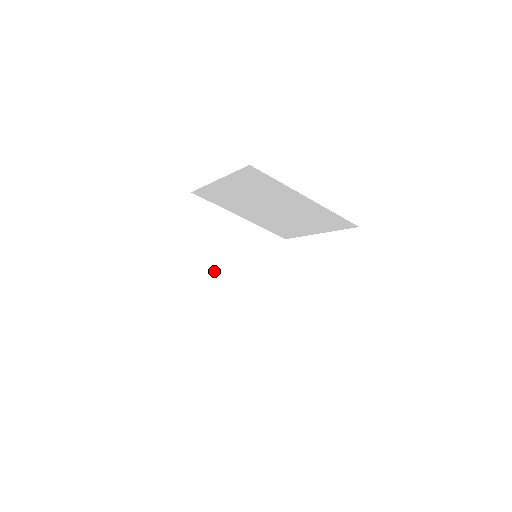
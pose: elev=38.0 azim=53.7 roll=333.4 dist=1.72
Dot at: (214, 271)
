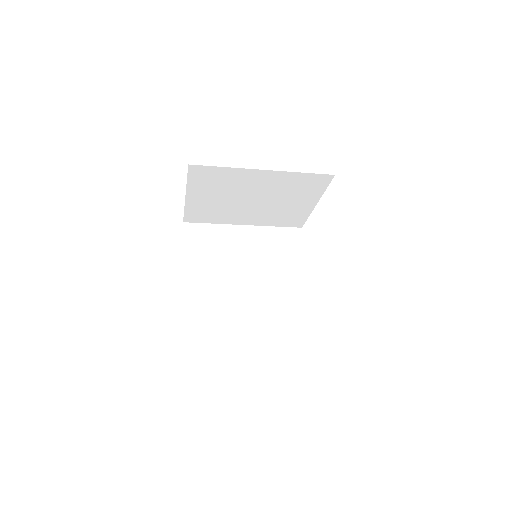
Dot at: (238, 208)
